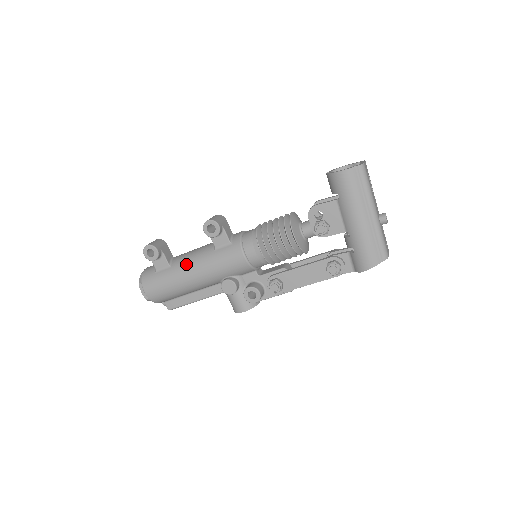
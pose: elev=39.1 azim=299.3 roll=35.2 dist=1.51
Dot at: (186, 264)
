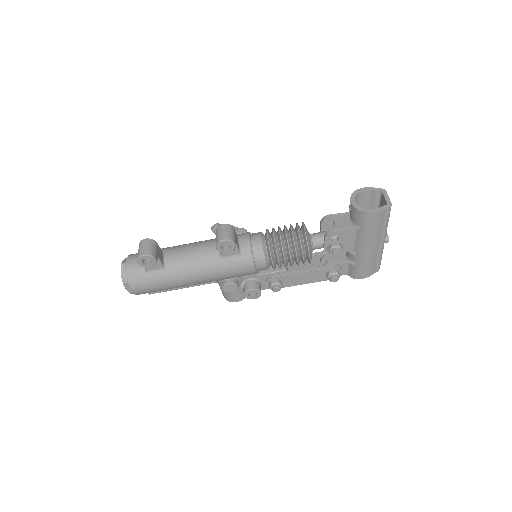
Dot at: (186, 269)
